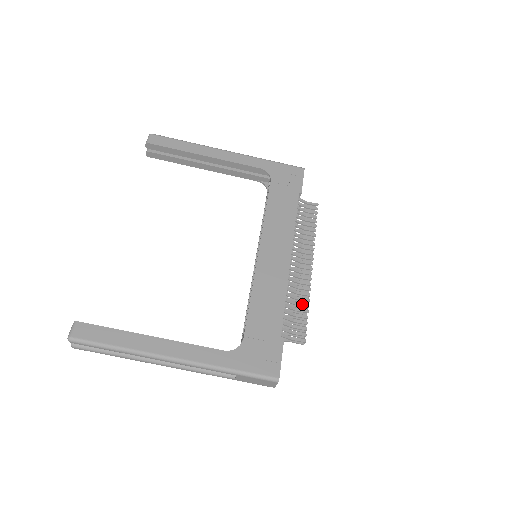
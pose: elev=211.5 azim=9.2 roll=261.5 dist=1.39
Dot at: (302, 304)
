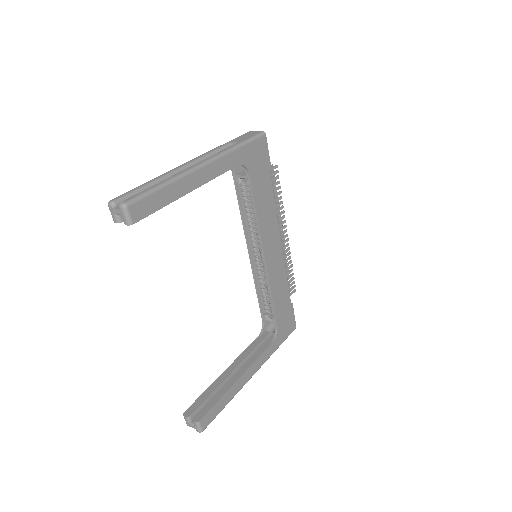
Dot at: (289, 268)
